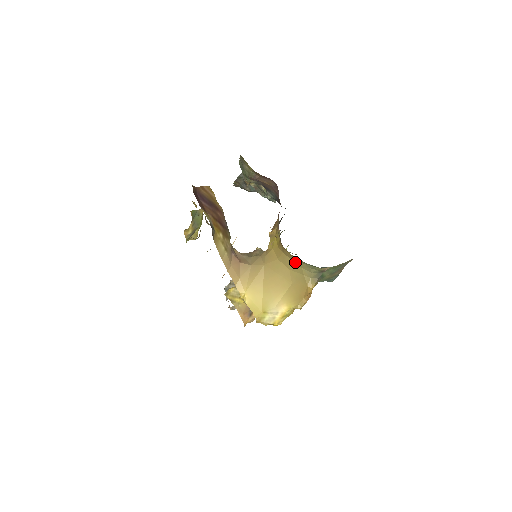
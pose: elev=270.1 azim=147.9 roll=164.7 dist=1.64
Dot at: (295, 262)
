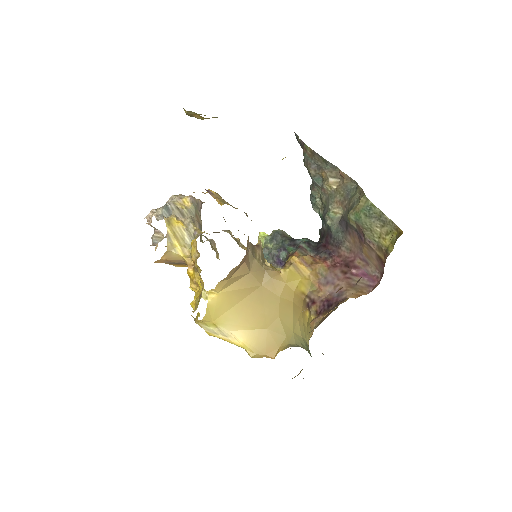
Dot at: (294, 322)
